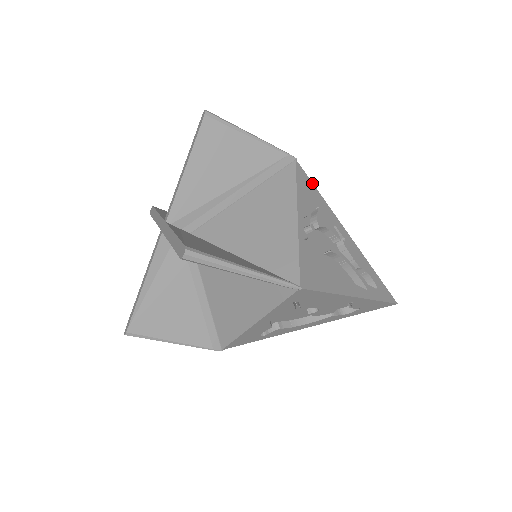
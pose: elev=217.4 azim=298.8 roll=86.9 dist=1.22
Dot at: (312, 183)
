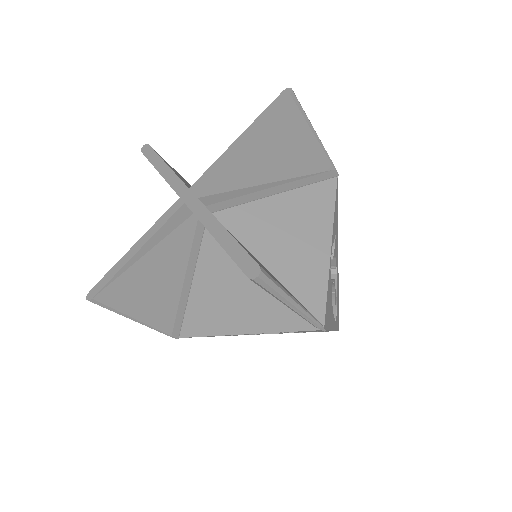
Dot at: occluded
